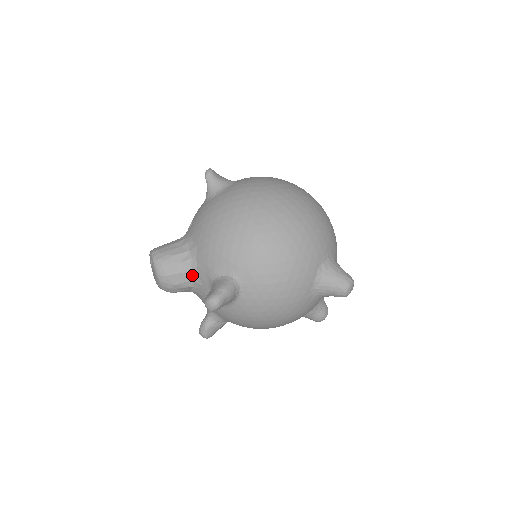
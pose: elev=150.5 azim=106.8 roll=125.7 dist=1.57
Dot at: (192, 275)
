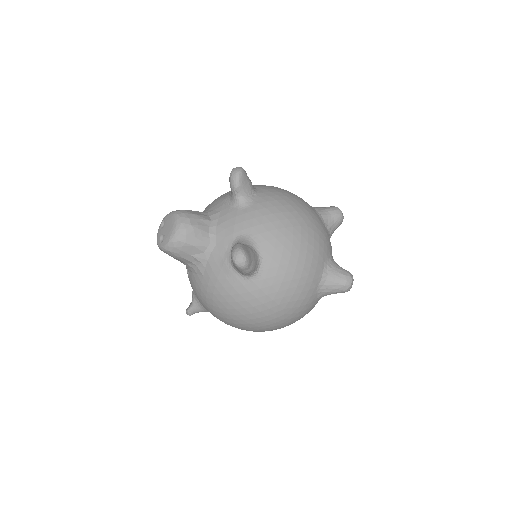
Dot at: (207, 214)
